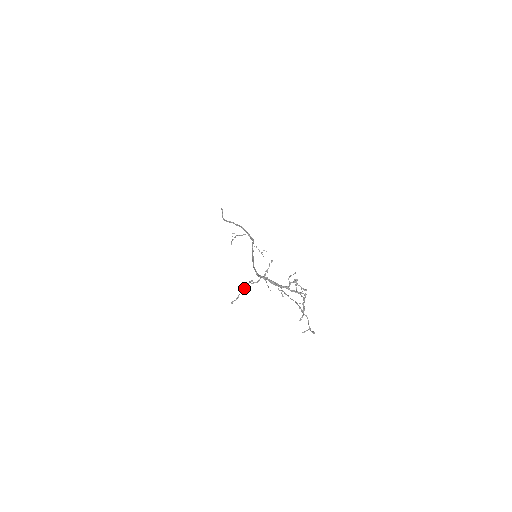
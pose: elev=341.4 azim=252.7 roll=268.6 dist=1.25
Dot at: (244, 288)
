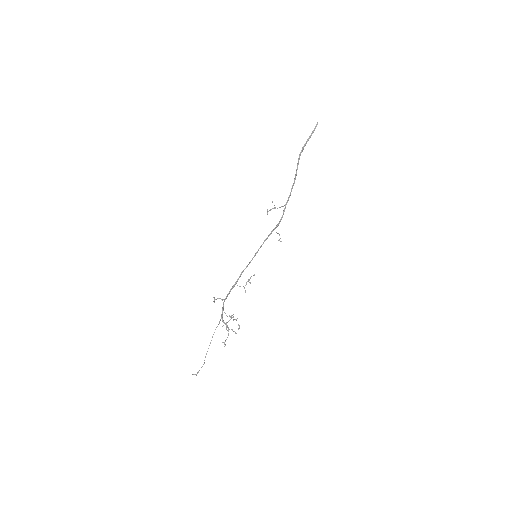
Dot at: (214, 299)
